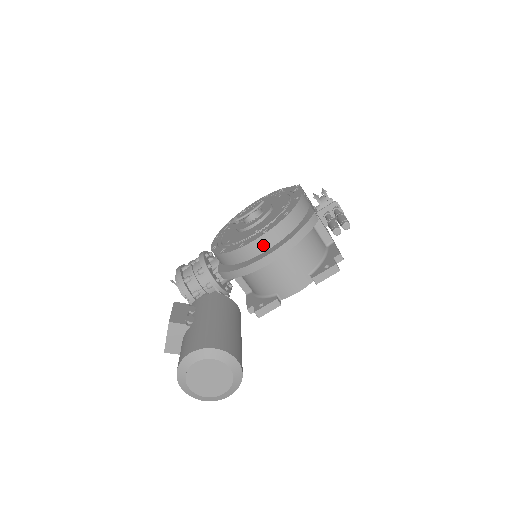
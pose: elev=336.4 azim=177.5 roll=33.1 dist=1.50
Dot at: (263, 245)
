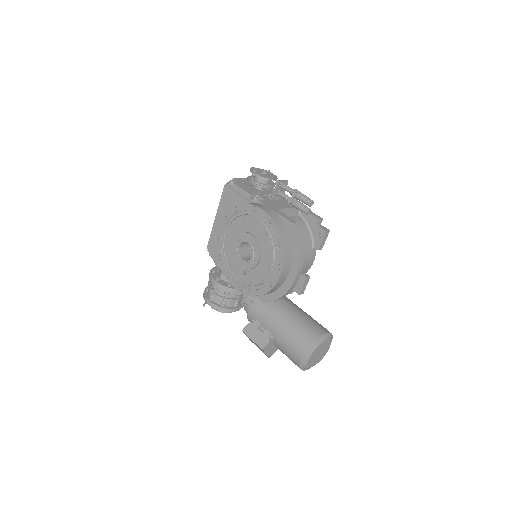
Dot at: (285, 274)
